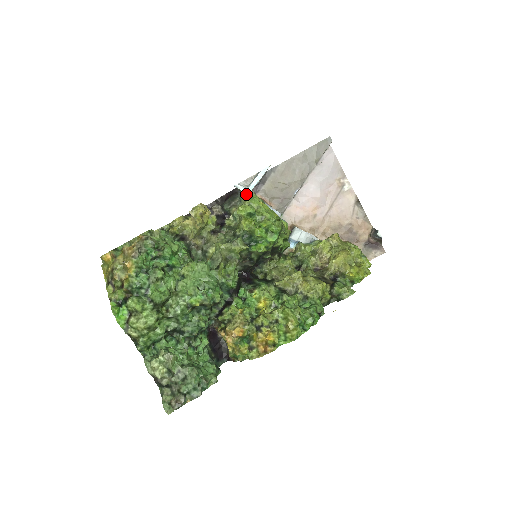
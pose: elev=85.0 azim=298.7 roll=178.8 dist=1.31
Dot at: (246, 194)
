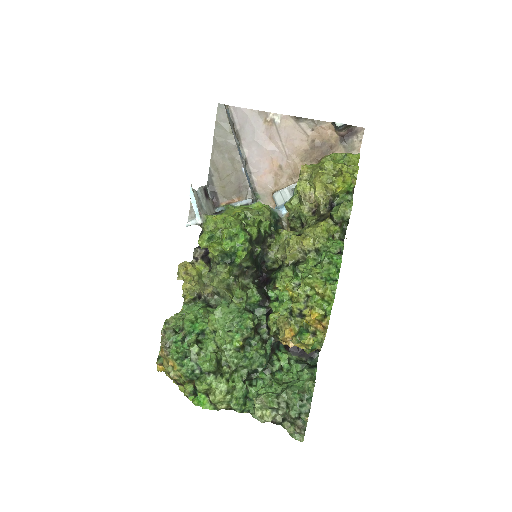
Dot at: (199, 223)
